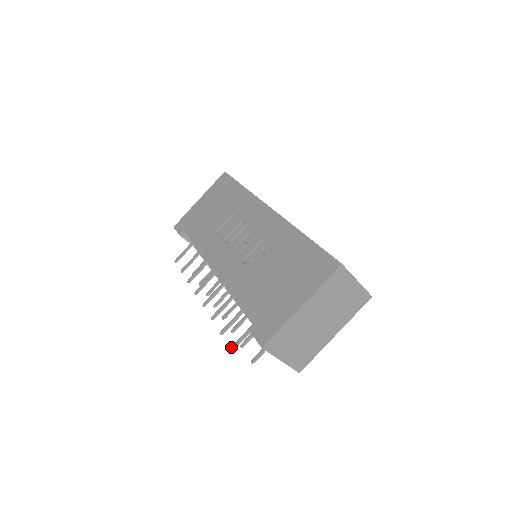
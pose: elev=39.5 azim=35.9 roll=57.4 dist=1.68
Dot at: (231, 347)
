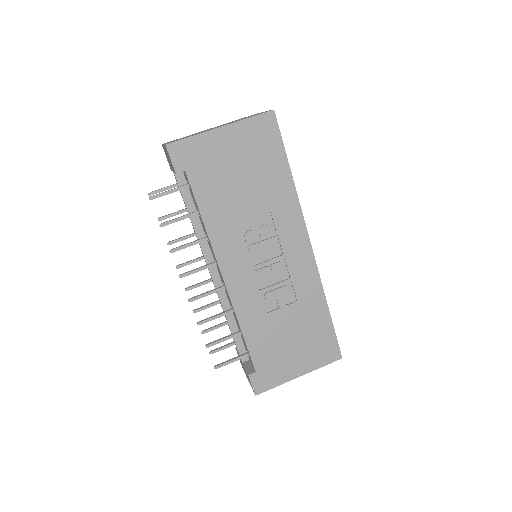
Dot at: (216, 367)
